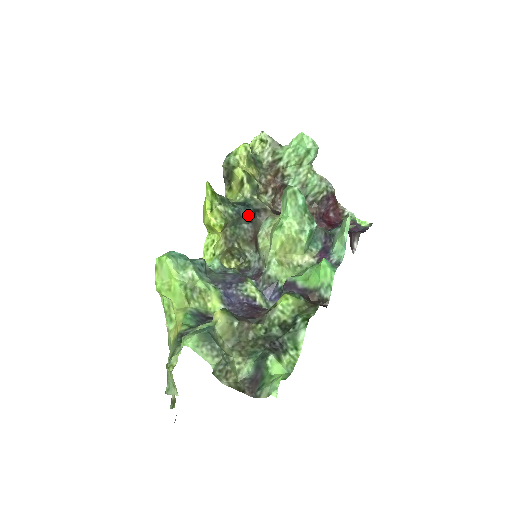
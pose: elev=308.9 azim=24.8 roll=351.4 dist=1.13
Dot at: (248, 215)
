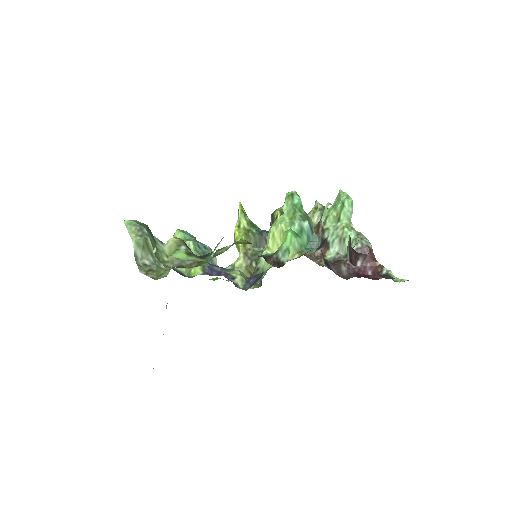
Dot at: occluded
